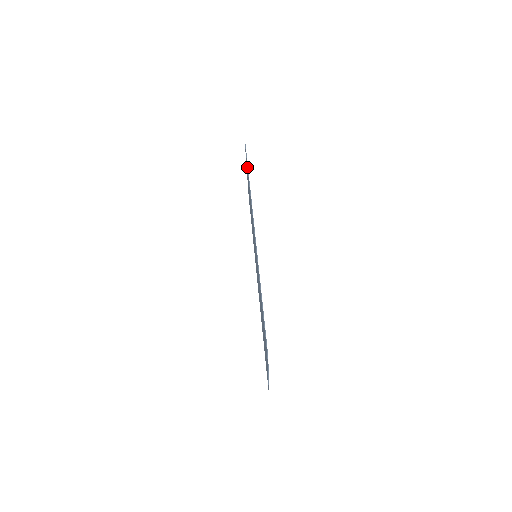
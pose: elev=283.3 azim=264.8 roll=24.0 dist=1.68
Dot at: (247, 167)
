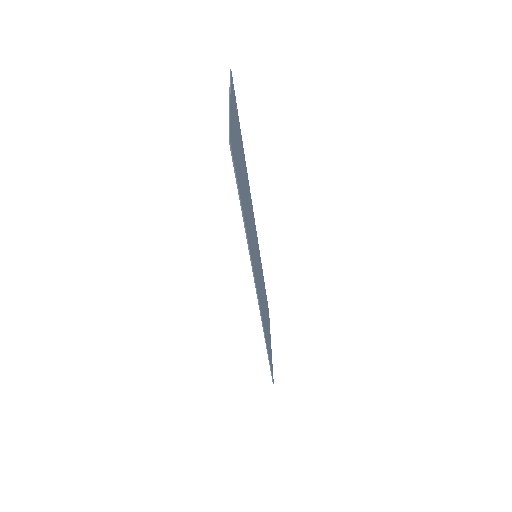
Dot at: occluded
